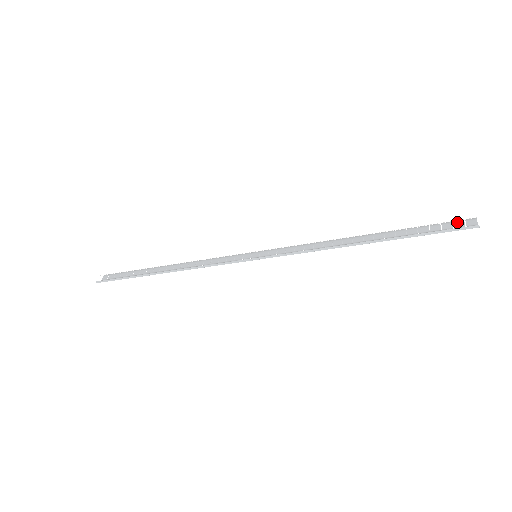
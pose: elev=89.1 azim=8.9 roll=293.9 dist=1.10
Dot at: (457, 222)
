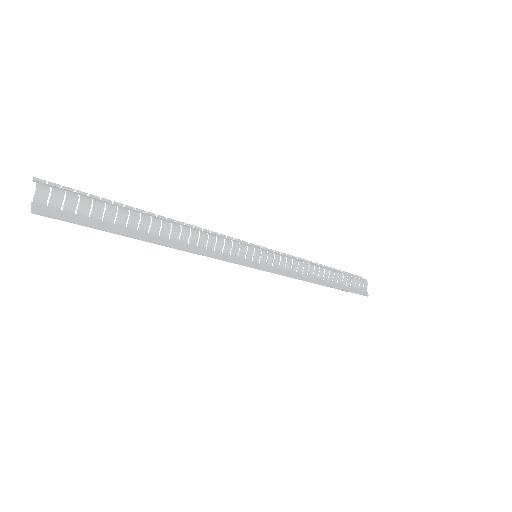
Dot at: (366, 293)
